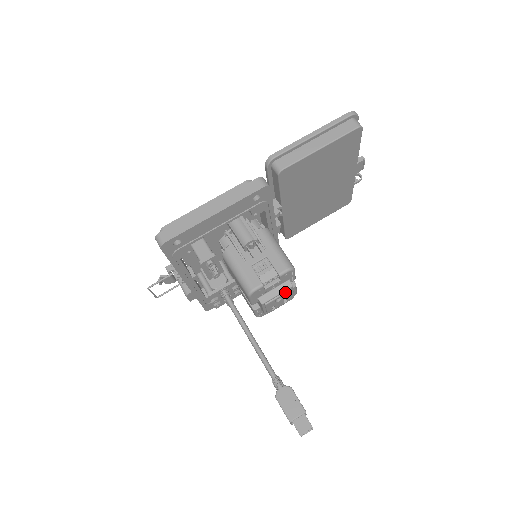
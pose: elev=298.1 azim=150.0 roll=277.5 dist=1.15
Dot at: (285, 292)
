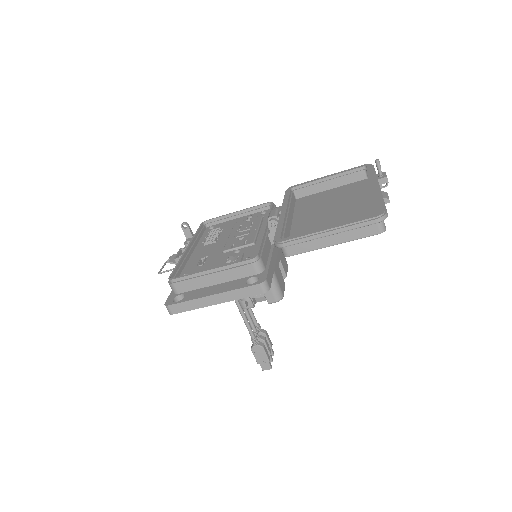
Dot at: occluded
